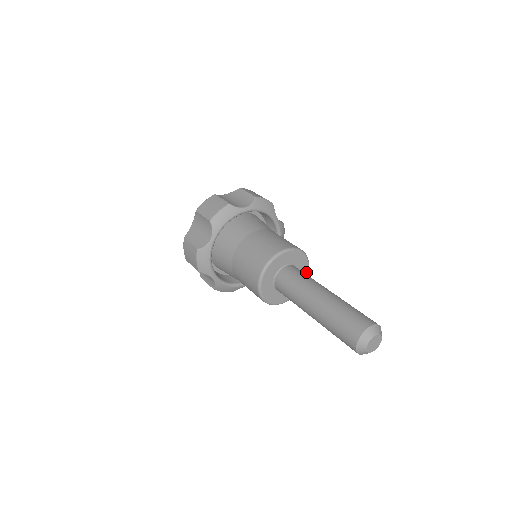
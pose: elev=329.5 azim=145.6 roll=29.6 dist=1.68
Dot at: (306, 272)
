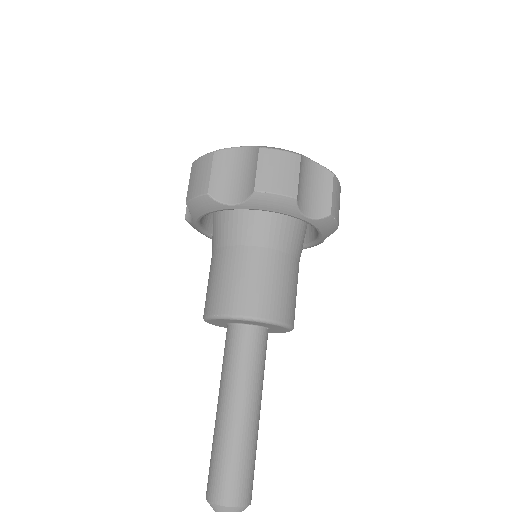
Dot at: (286, 329)
